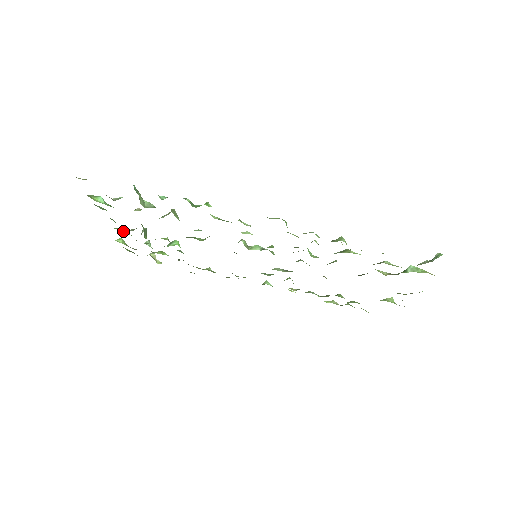
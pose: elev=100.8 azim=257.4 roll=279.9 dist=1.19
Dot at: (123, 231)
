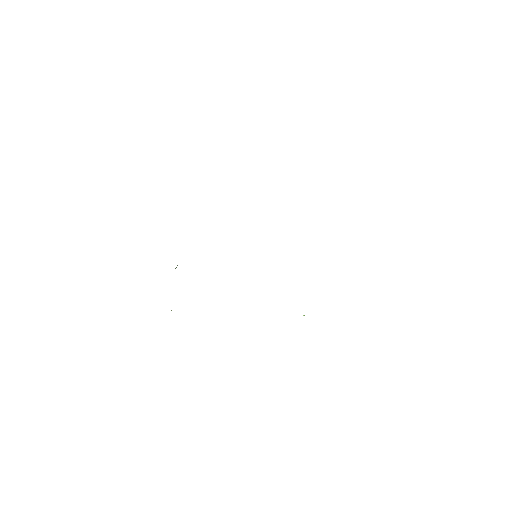
Dot at: occluded
